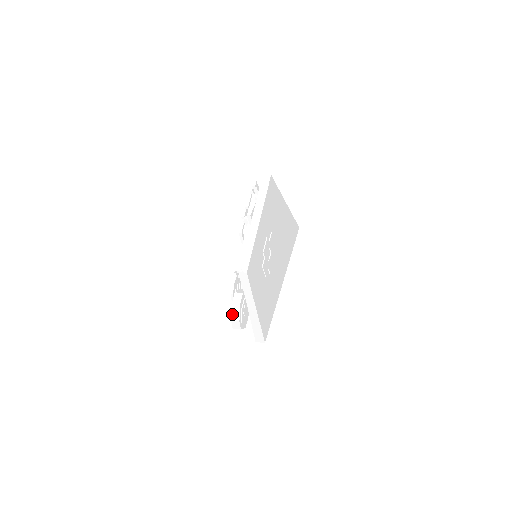
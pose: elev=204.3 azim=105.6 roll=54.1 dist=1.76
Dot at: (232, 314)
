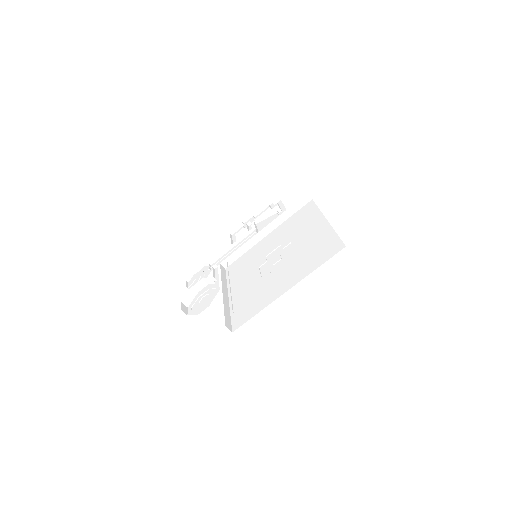
Dot at: (186, 297)
